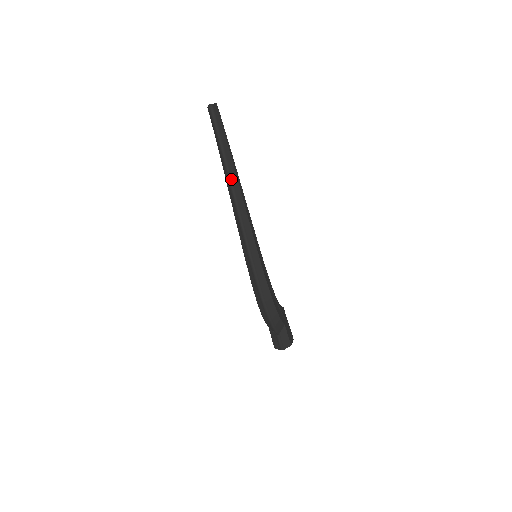
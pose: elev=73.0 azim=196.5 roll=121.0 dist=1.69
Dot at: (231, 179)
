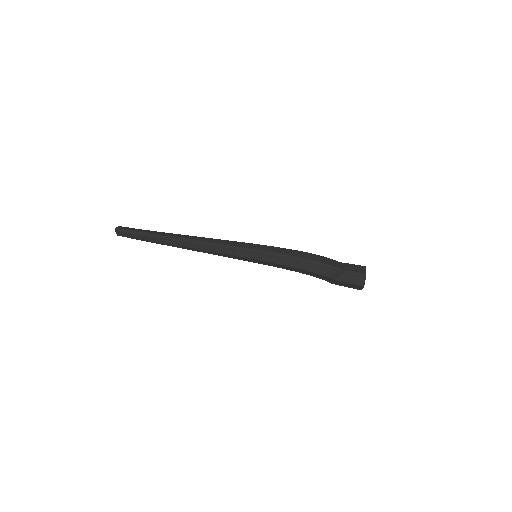
Dot at: (176, 237)
